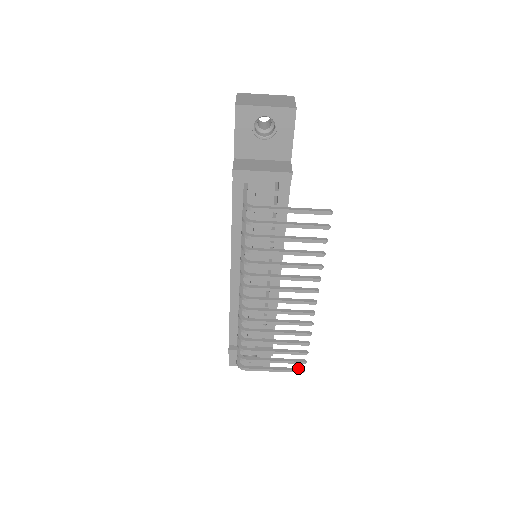
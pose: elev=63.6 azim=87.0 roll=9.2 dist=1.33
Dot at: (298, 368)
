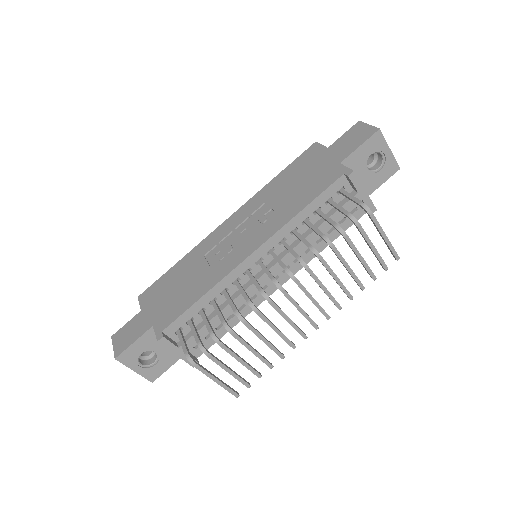
Dot at: occluded
